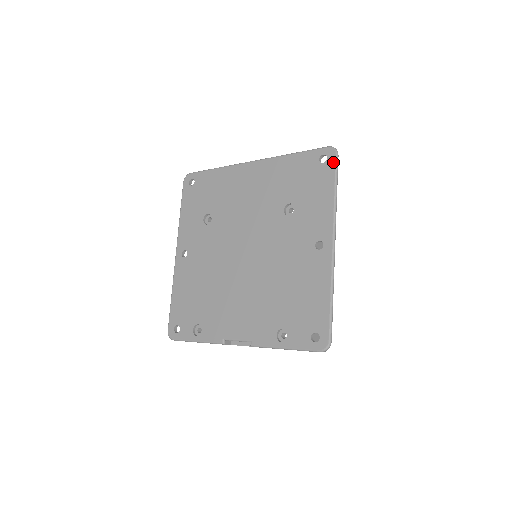
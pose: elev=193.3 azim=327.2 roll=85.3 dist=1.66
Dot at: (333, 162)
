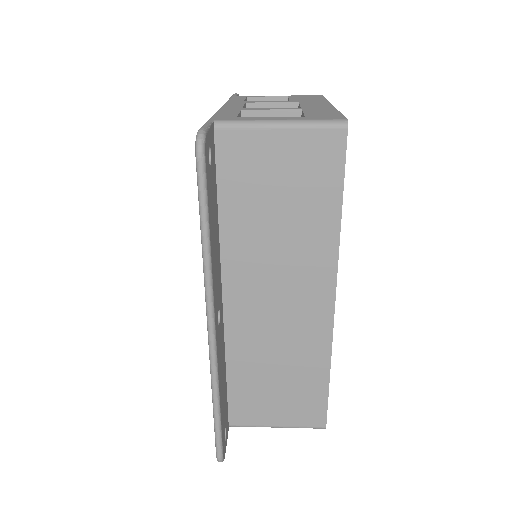
Dot at: (197, 173)
